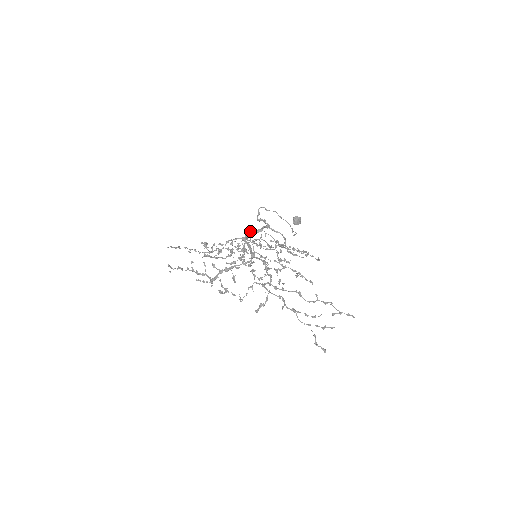
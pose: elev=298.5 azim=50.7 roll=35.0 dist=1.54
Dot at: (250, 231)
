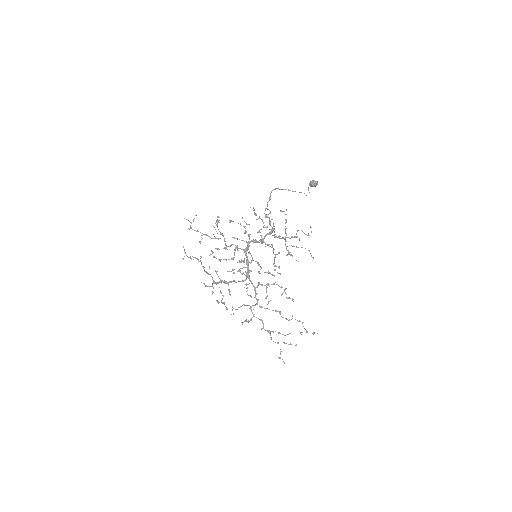
Dot at: (253, 240)
